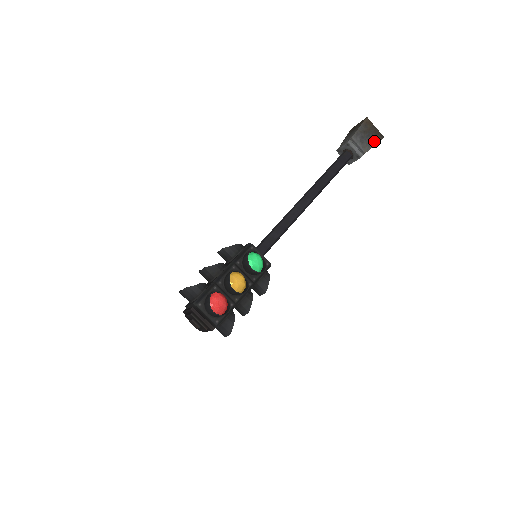
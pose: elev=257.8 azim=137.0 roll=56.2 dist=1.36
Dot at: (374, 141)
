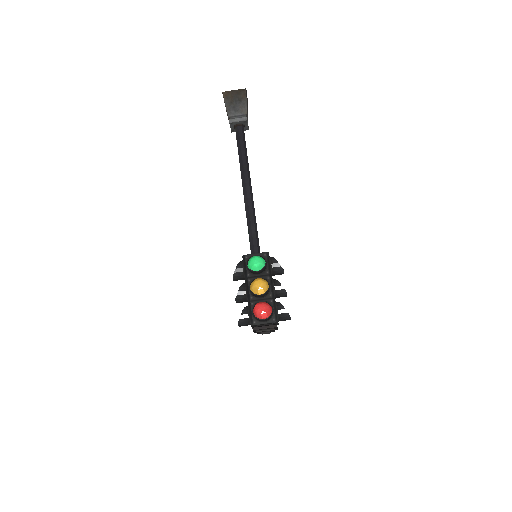
Dot at: (243, 99)
